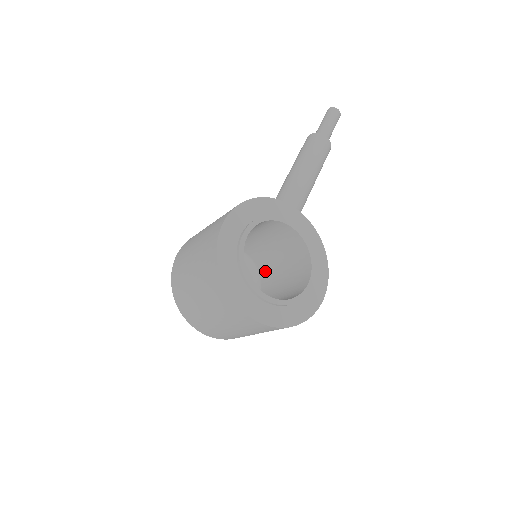
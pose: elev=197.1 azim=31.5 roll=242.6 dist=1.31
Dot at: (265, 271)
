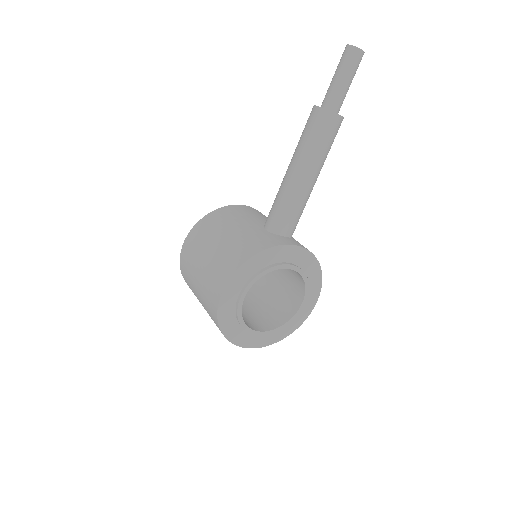
Dot at: occluded
